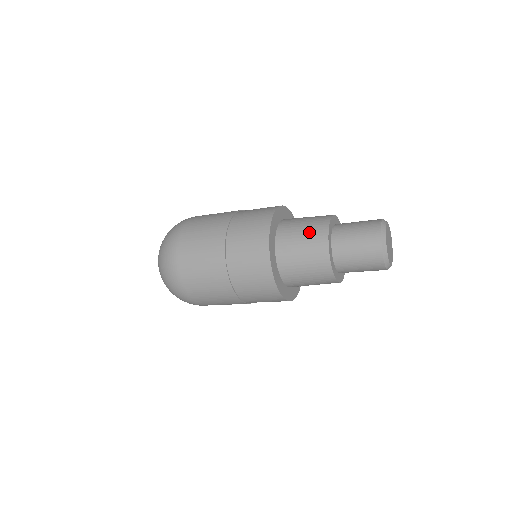
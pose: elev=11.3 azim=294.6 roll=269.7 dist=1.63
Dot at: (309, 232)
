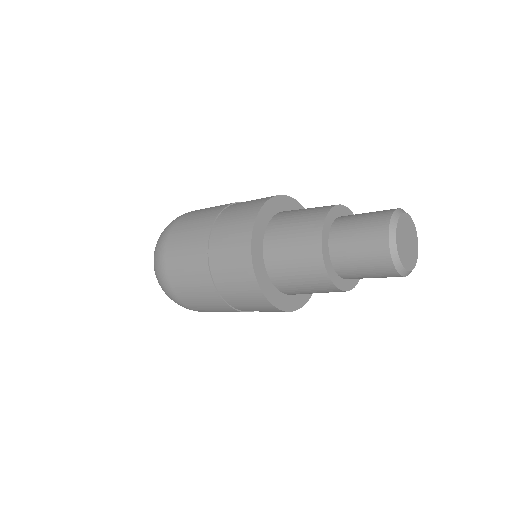
Dot at: (301, 227)
